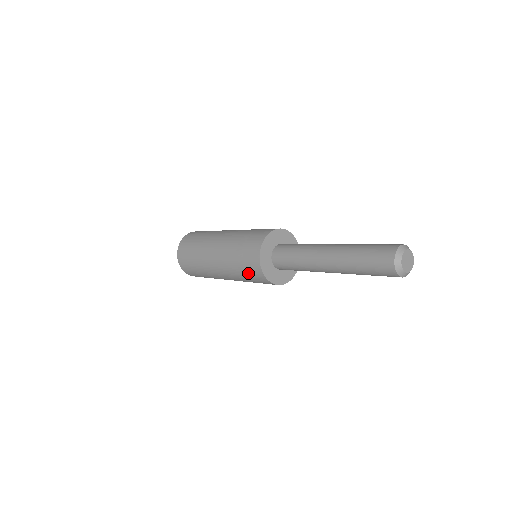
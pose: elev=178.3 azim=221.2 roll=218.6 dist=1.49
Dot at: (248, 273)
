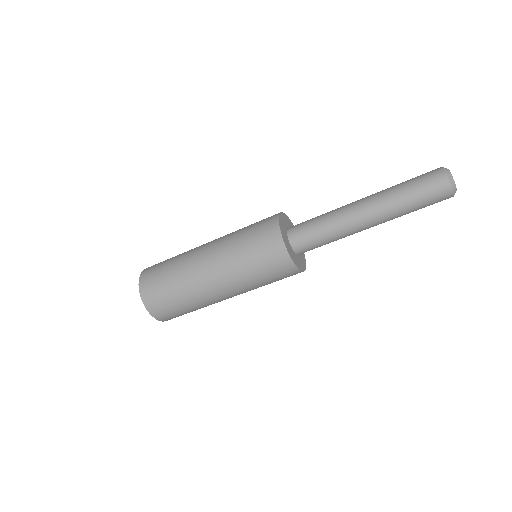
Dot at: (270, 273)
